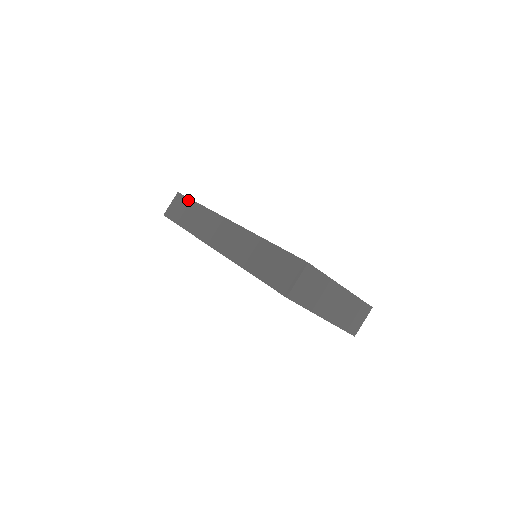
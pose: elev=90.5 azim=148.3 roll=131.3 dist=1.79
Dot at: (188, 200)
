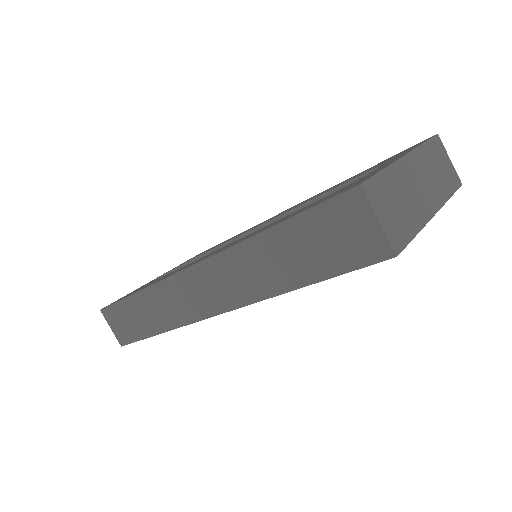
Dot at: (120, 304)
